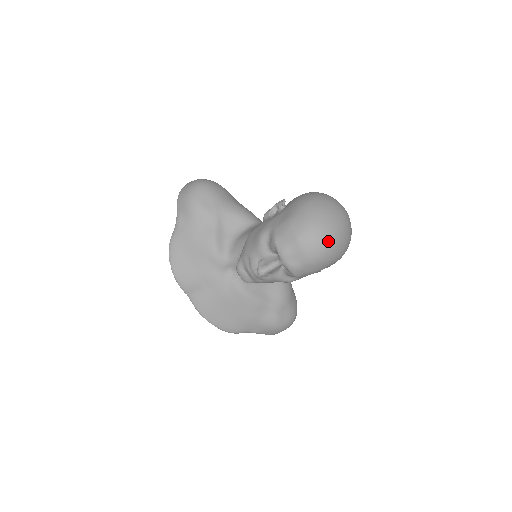
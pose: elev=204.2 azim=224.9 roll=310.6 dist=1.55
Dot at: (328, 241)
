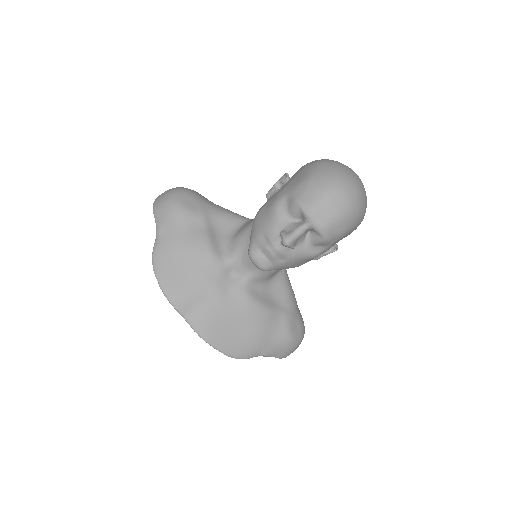
Dot at: (354, 191)
